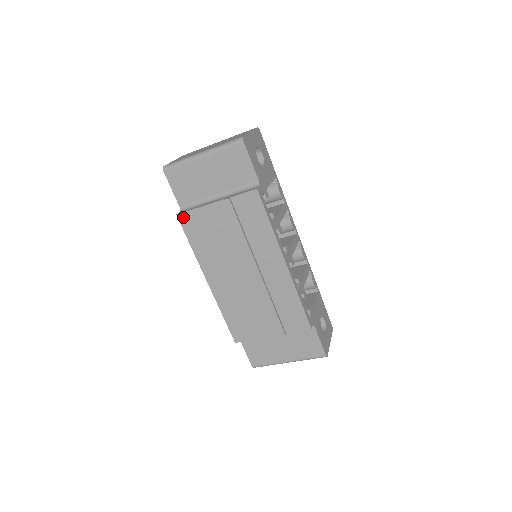
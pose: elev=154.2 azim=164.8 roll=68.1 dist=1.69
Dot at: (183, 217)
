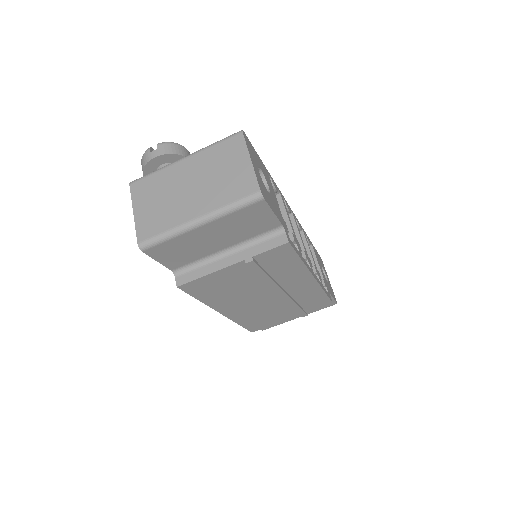
Dot at: (187, 286)
